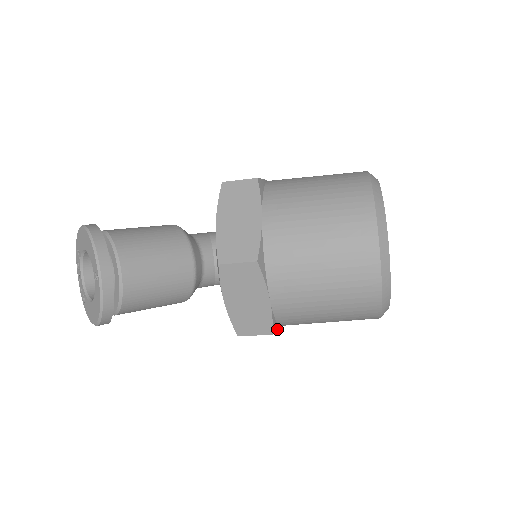
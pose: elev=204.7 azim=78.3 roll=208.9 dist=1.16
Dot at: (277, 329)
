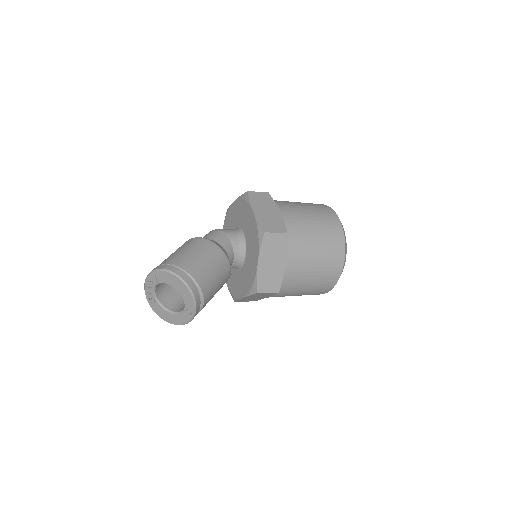
Dot at: occluded
